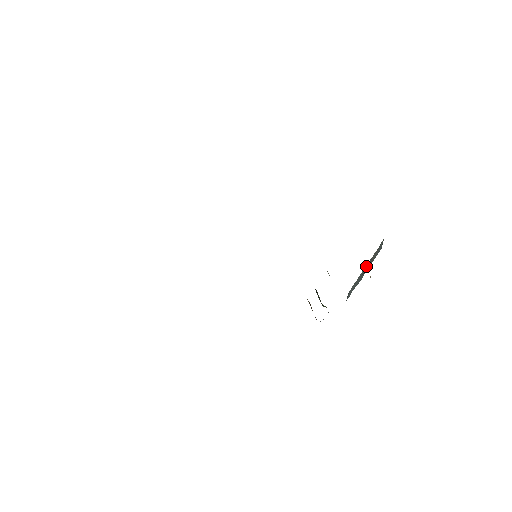
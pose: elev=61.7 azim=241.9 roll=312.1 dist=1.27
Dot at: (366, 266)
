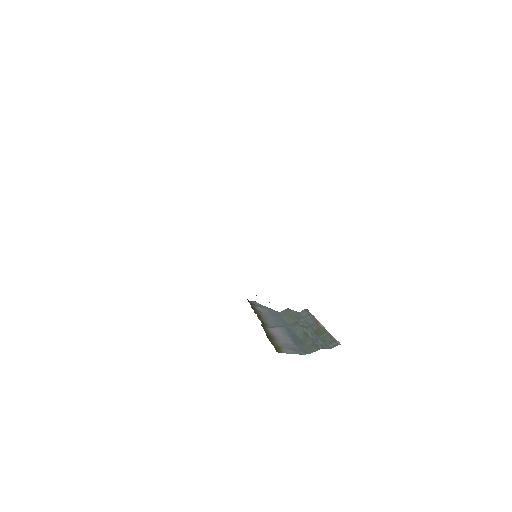
Dot at: (312, 341)
